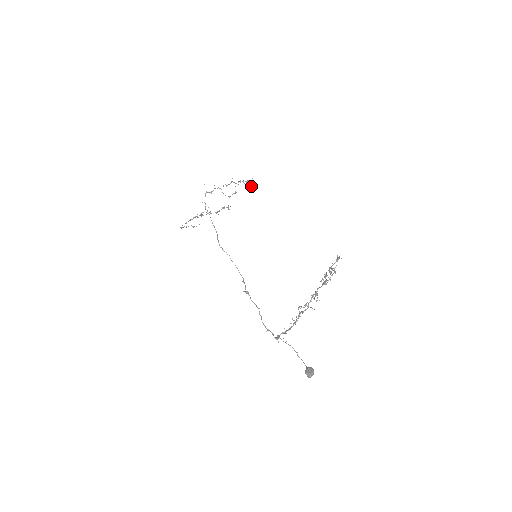
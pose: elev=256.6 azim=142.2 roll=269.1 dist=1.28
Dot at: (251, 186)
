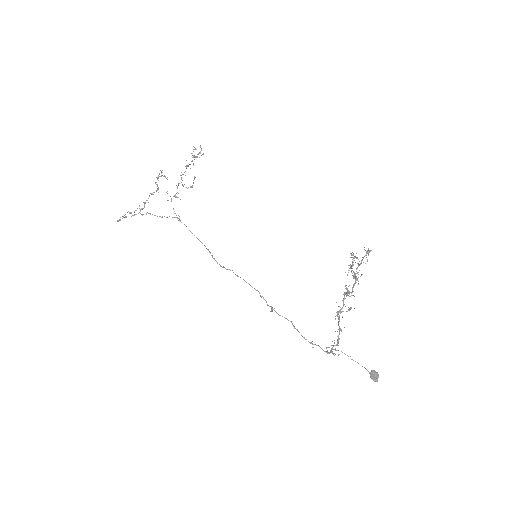
Dot at: occluded
